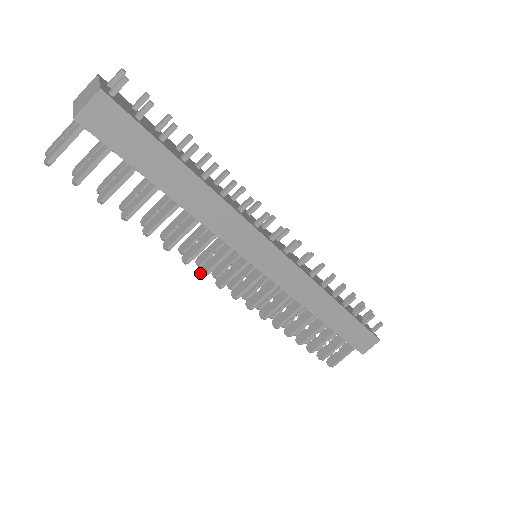
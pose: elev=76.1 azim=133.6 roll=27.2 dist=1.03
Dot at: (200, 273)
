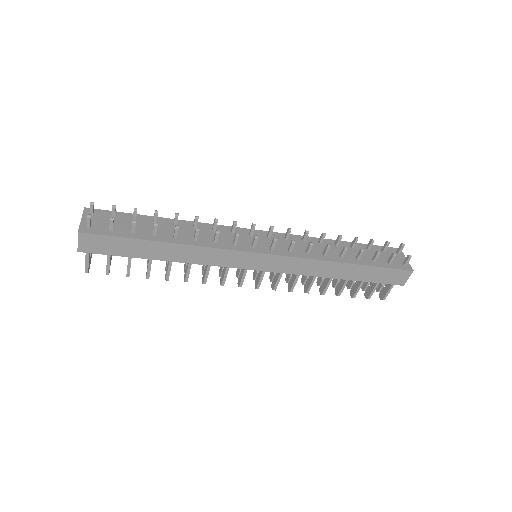
Dot at: (220, 284)
